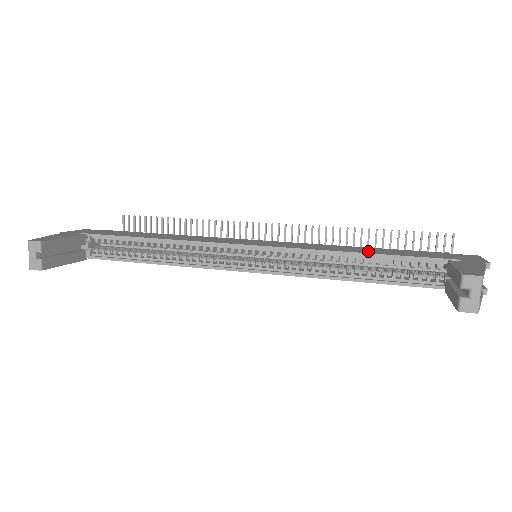
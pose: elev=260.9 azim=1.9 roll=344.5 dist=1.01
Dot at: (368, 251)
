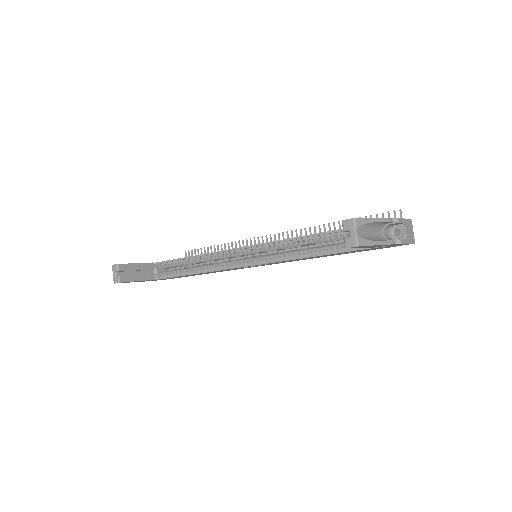
Dot at: occluded
